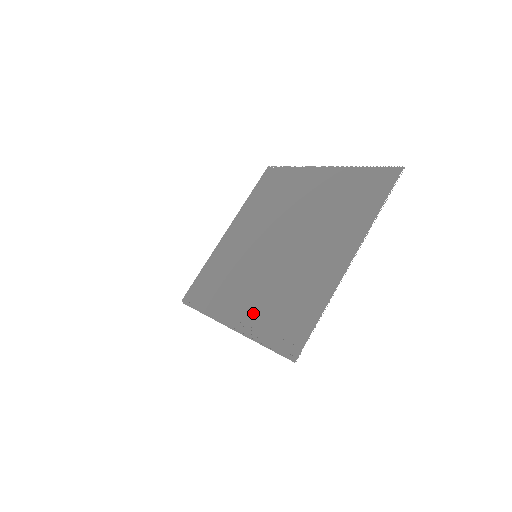
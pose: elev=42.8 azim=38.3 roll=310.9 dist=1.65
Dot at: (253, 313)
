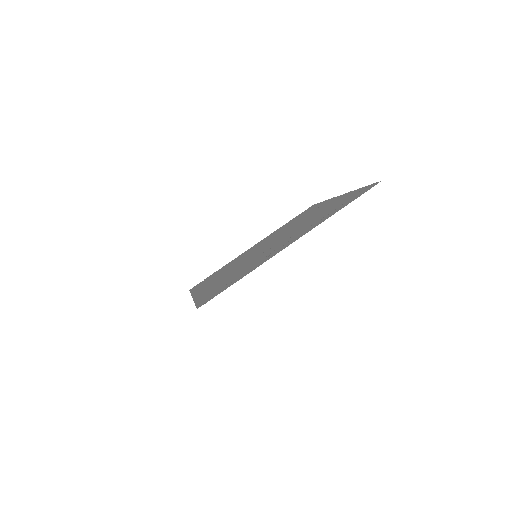
Dot at: (306, 228)
